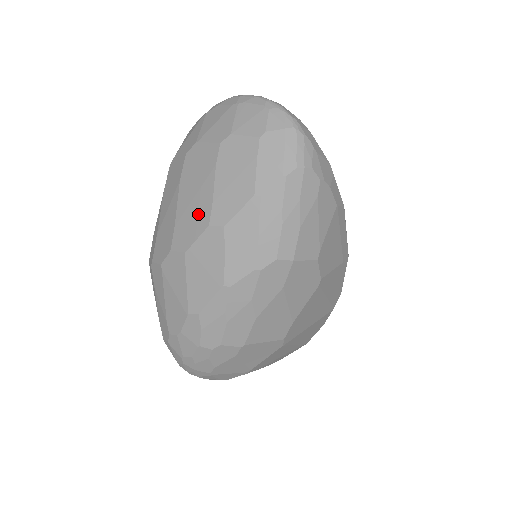
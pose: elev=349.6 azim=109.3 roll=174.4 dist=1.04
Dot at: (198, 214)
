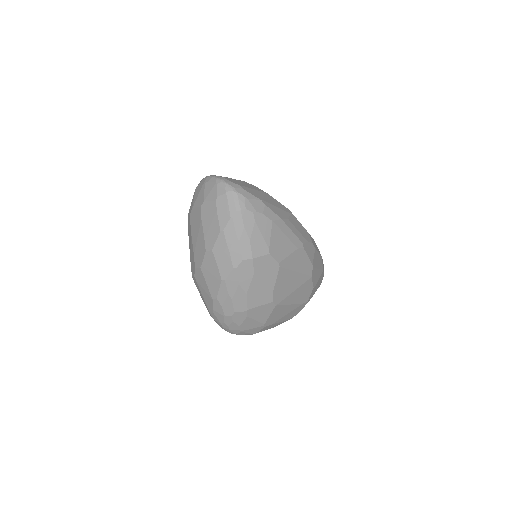
Dot at: (201, 246)
